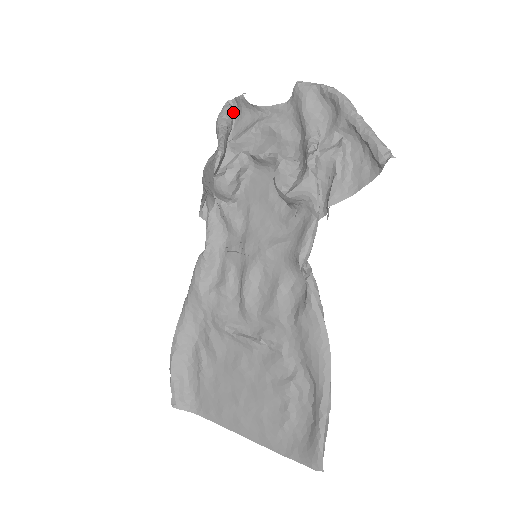
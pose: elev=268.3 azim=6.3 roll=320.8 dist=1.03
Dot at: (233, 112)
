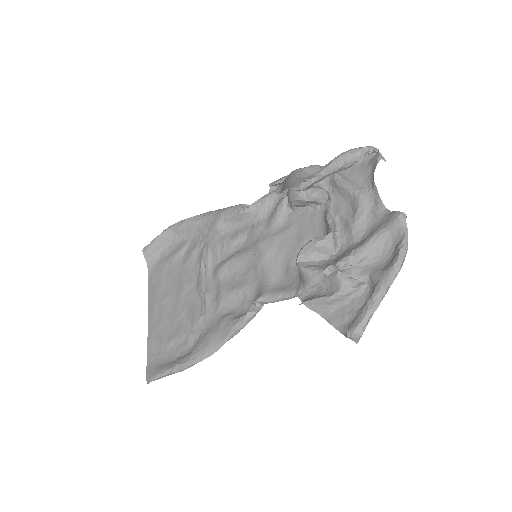
Dot at: (367, 156)
